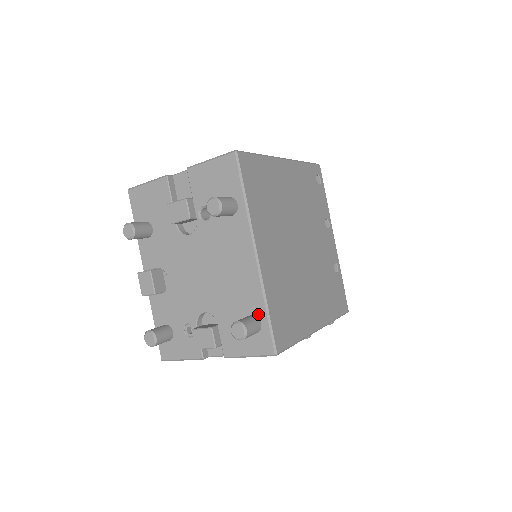
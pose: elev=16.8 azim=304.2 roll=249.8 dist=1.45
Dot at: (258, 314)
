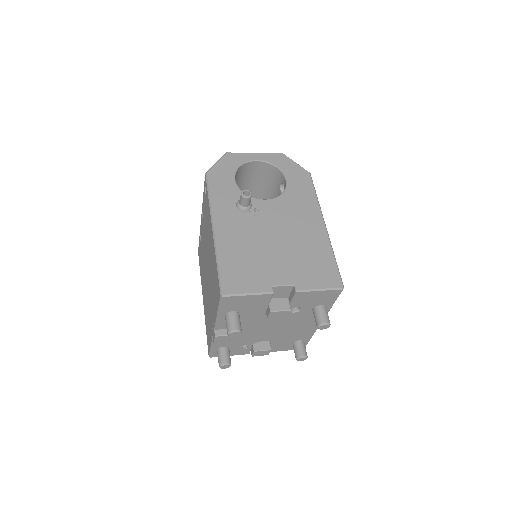
Dot at: (305, 340)
